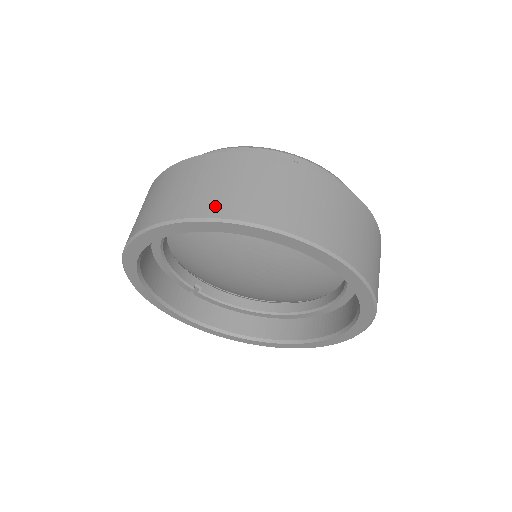
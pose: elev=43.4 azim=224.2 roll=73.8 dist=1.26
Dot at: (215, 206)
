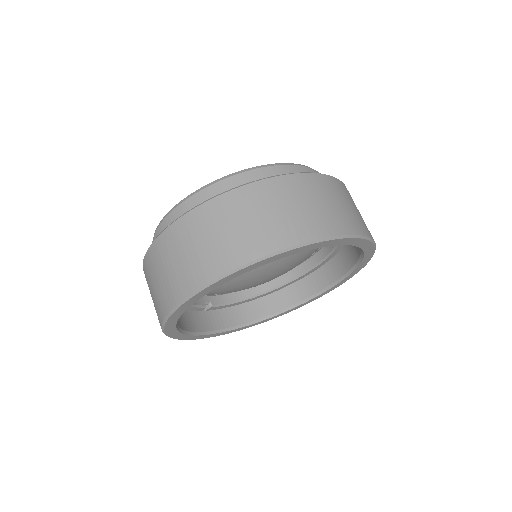
Dot at: (252, 247)
